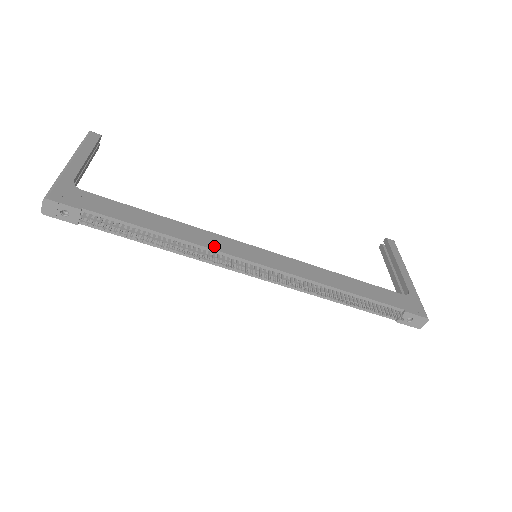
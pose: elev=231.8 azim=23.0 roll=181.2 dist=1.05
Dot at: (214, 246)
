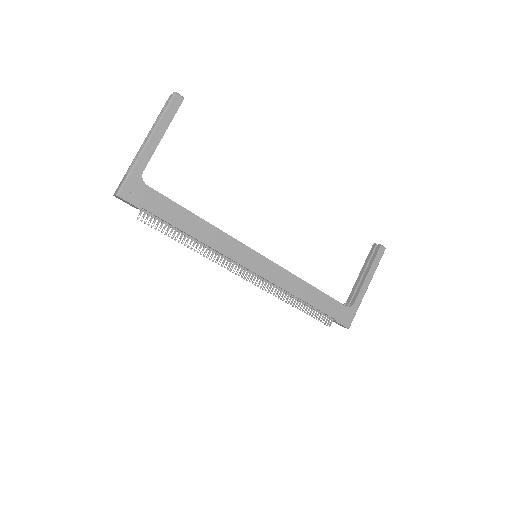
Dot at: (226, 251)
